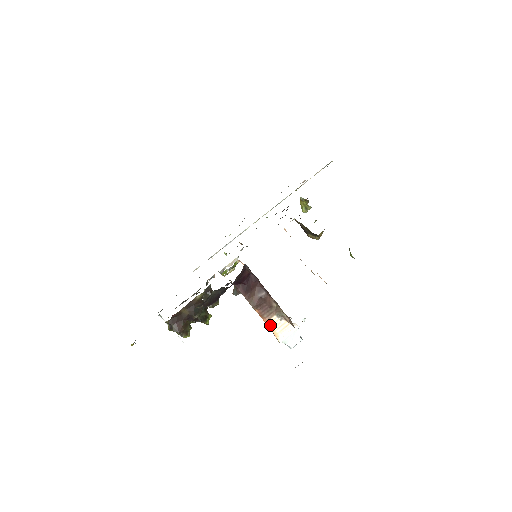
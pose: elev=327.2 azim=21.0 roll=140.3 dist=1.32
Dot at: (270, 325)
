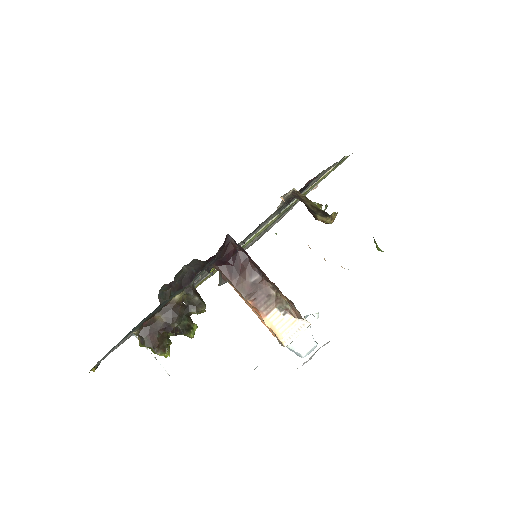
Dot at: (270, 322)
